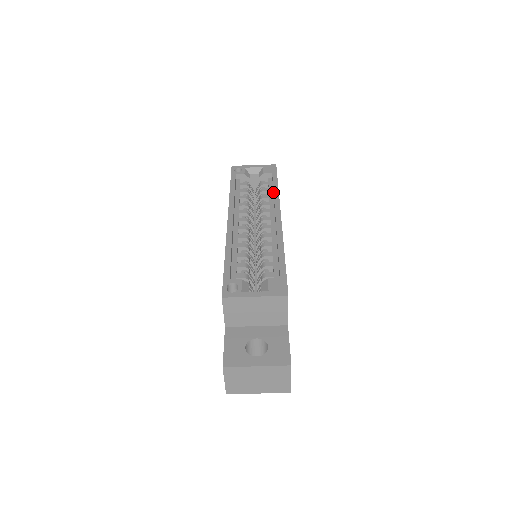
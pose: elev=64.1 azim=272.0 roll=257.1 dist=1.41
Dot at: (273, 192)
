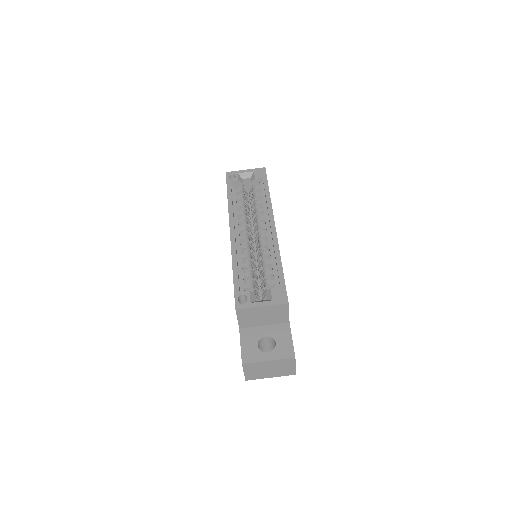
Dot at: (265, 198)
